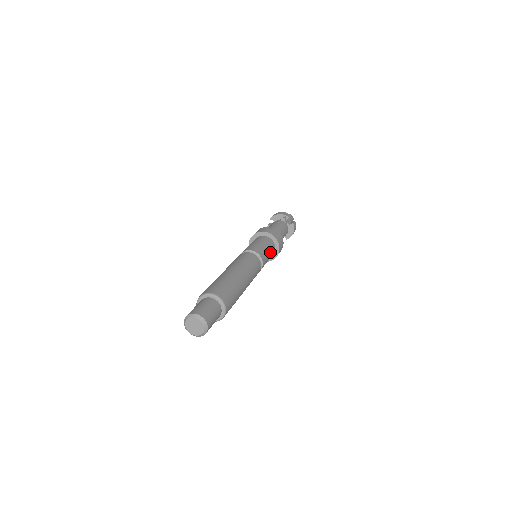
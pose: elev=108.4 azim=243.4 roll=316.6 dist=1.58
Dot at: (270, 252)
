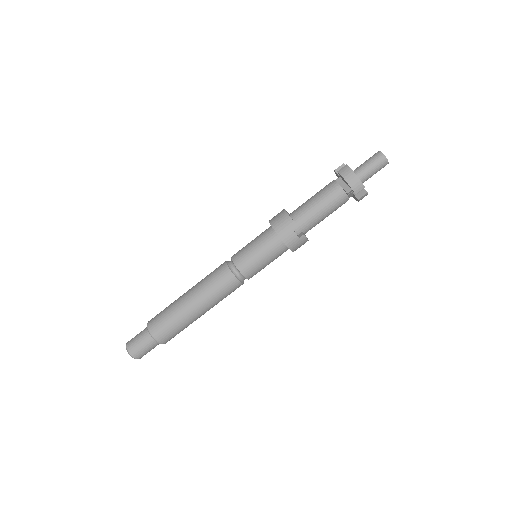
Dot at: occluded
